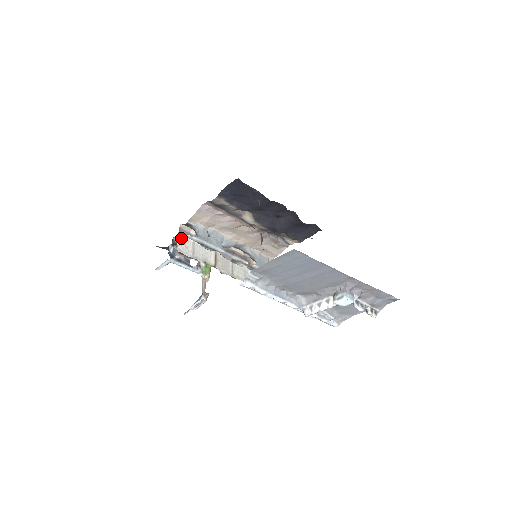
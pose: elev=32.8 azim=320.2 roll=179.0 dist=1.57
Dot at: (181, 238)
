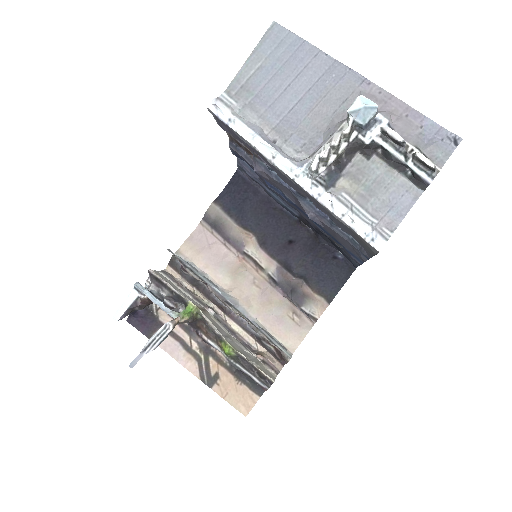
Dot at: (161, 274)
